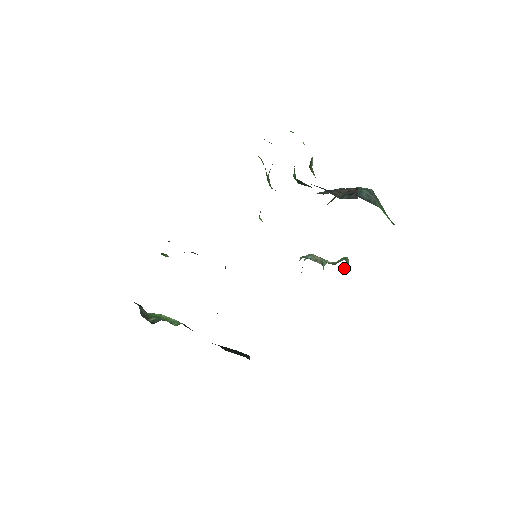
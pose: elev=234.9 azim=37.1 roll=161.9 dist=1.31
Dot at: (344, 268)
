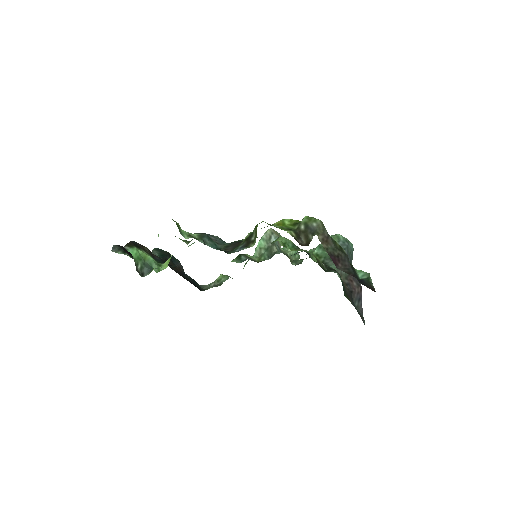
Dot at: occluded
